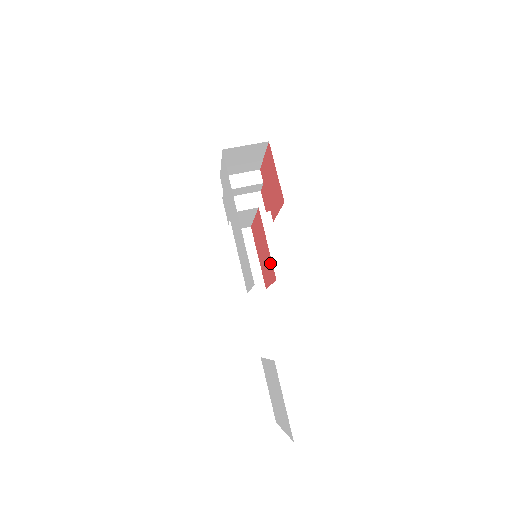
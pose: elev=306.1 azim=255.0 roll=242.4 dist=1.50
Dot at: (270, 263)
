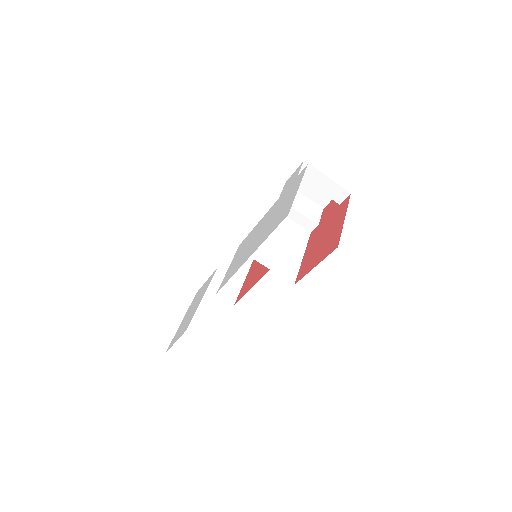
Dot at: (245, 289)
